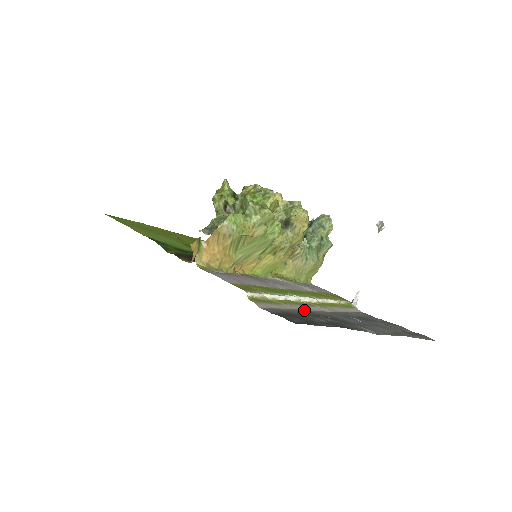
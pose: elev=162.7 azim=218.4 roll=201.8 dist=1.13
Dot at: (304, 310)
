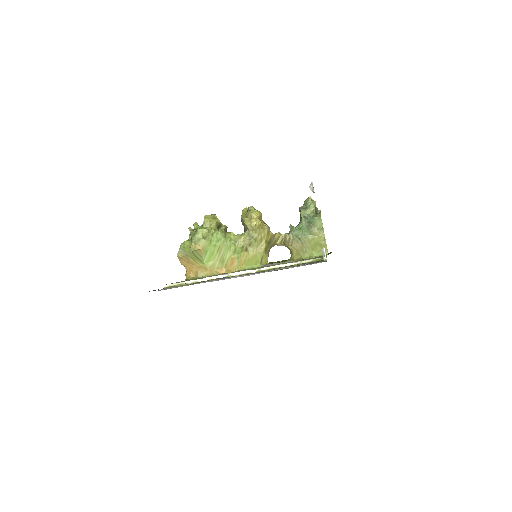
Dot at: (212, 281)
